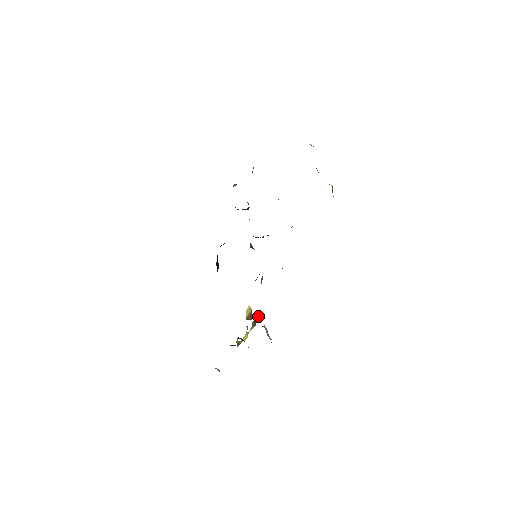
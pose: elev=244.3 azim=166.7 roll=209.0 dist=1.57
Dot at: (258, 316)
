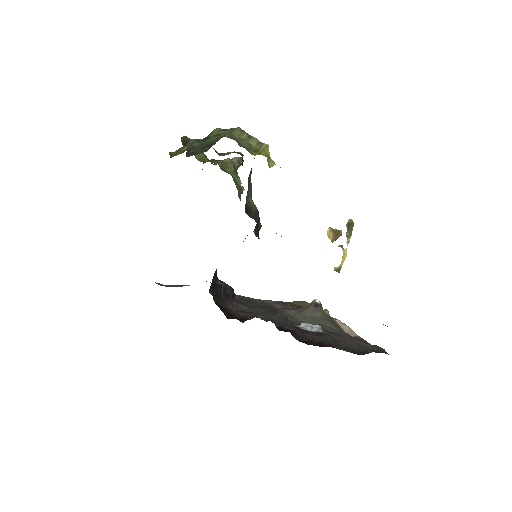
Dot at: (350, 223)
